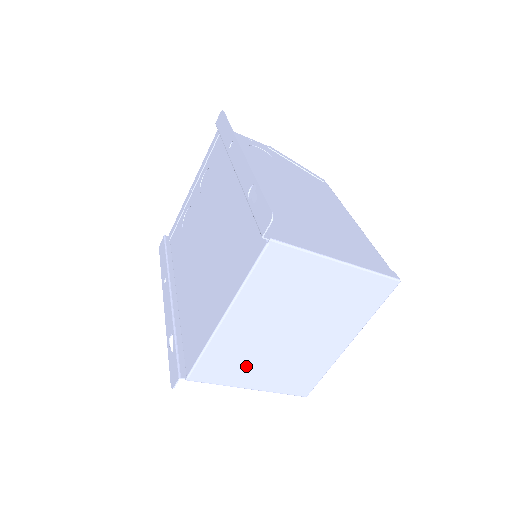
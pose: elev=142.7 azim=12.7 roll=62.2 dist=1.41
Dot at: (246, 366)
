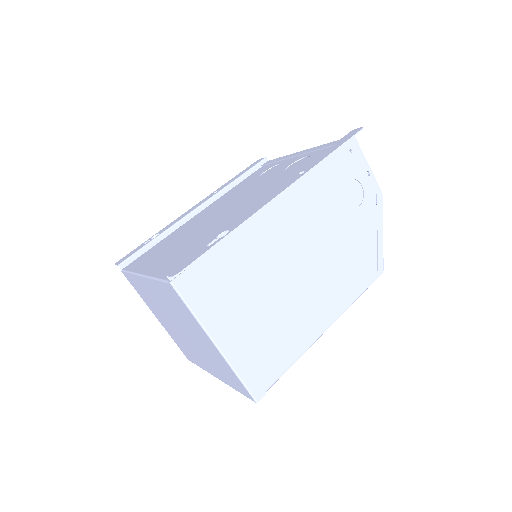
Dot at: (154, 307)
